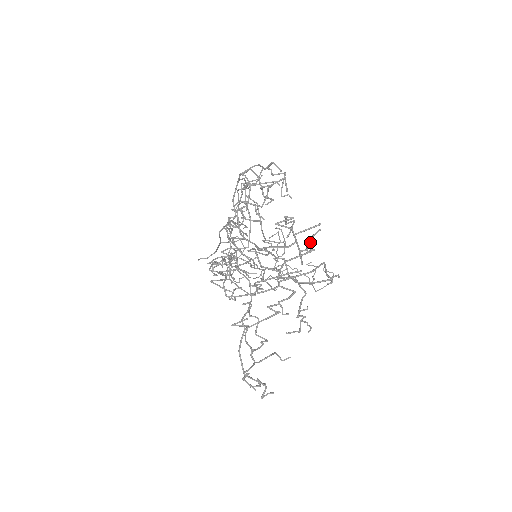
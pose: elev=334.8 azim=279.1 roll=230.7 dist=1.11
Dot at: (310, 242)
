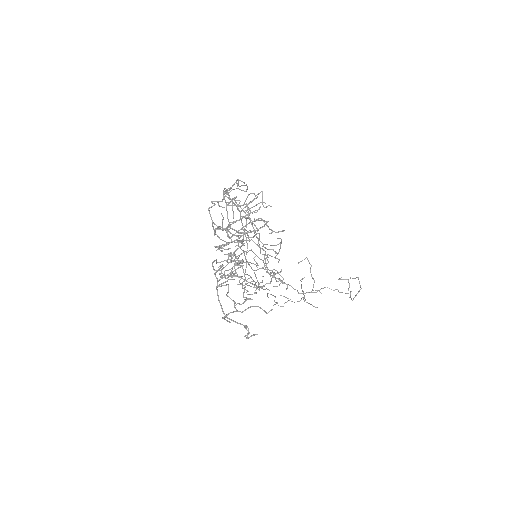
Dot at: (248, 207)
